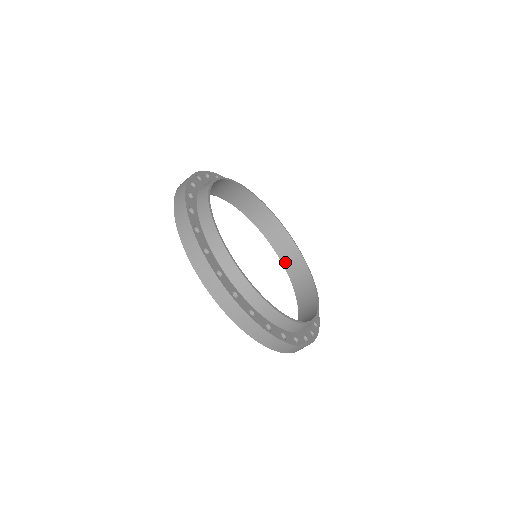
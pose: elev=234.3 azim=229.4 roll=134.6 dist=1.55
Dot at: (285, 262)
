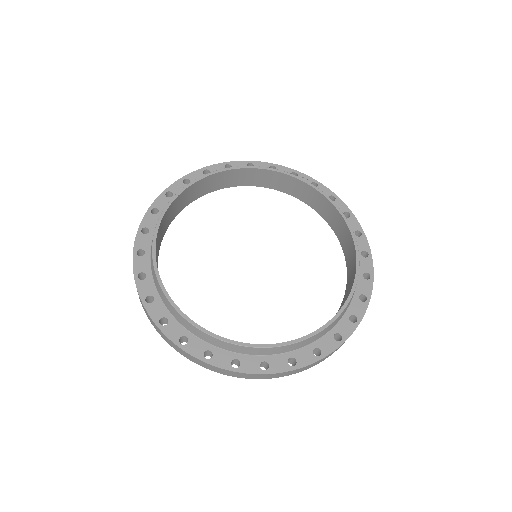
Dot at: (307, 202)
